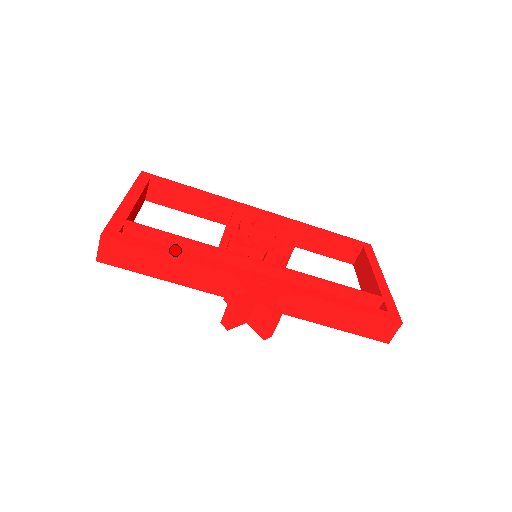
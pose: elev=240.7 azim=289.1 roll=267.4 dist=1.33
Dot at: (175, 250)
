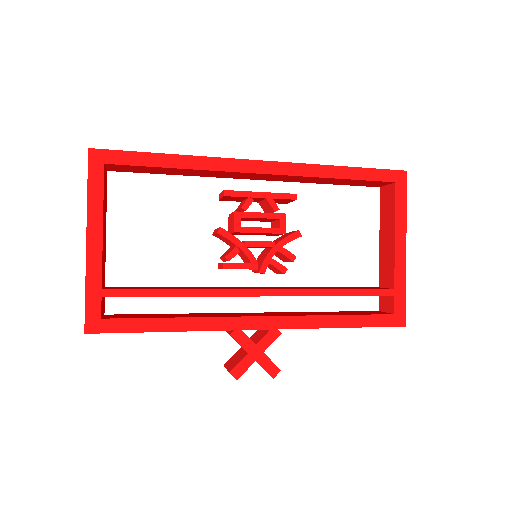
Dot at: (165, 321)
